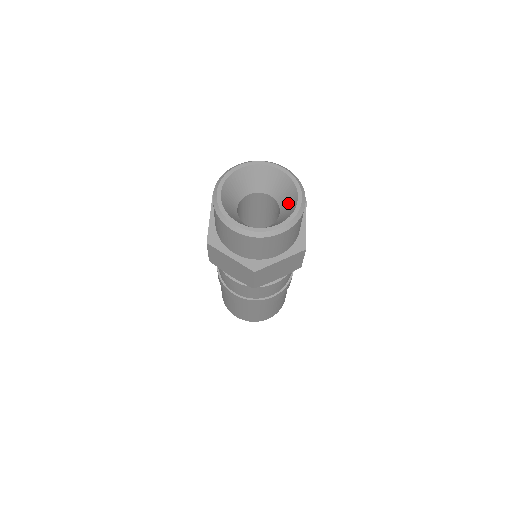
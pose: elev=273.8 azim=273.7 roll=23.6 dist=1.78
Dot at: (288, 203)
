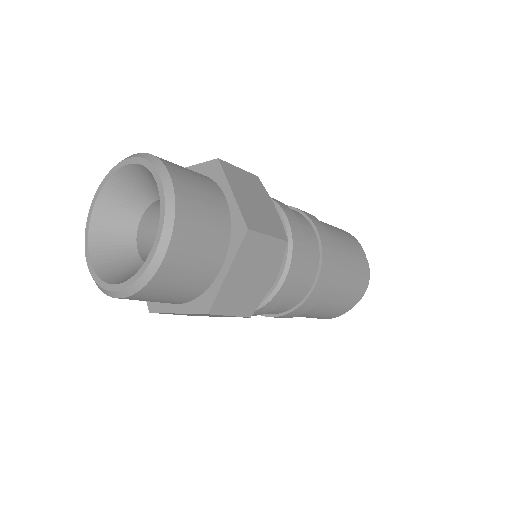
Dot at: occluded
